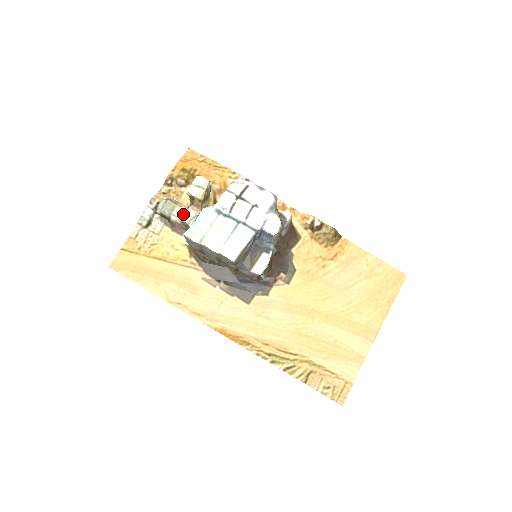
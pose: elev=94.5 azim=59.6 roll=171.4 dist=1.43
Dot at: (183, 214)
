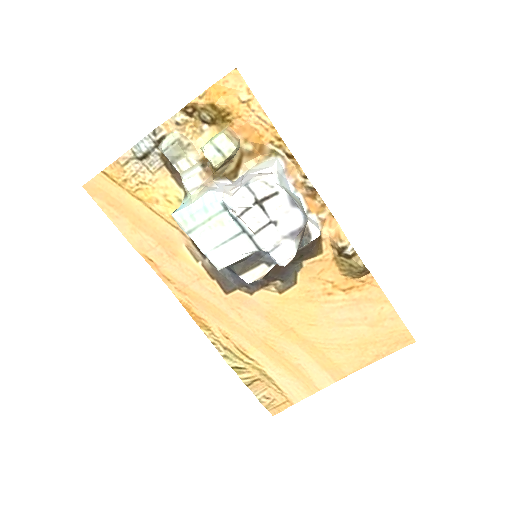
Dot at: (186, 177)
